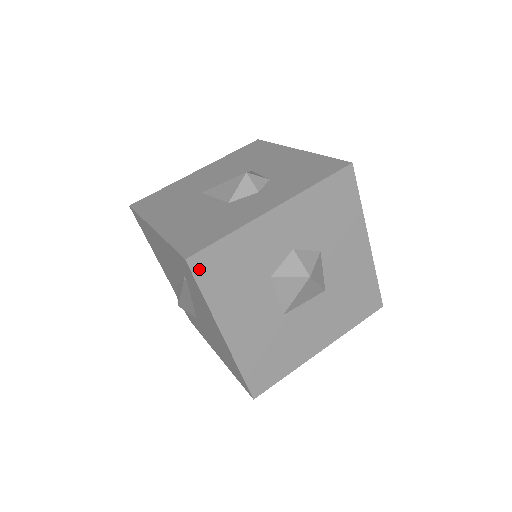
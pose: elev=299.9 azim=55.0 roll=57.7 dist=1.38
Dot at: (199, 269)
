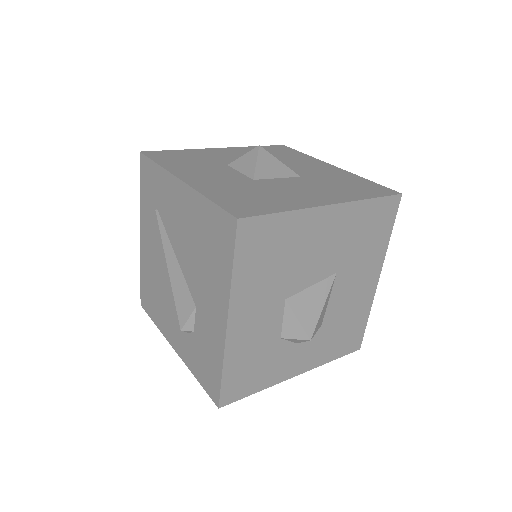
Dot at: (152, 156)
